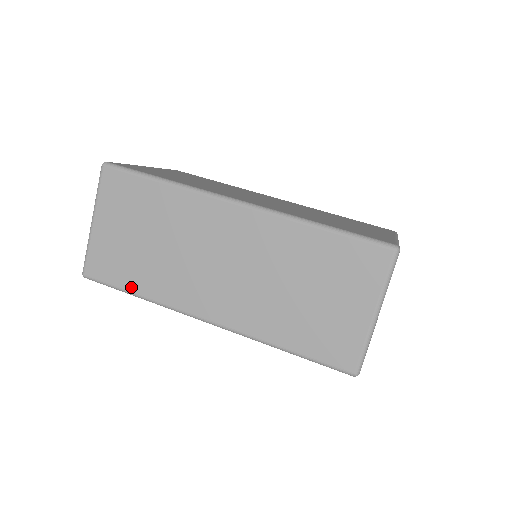
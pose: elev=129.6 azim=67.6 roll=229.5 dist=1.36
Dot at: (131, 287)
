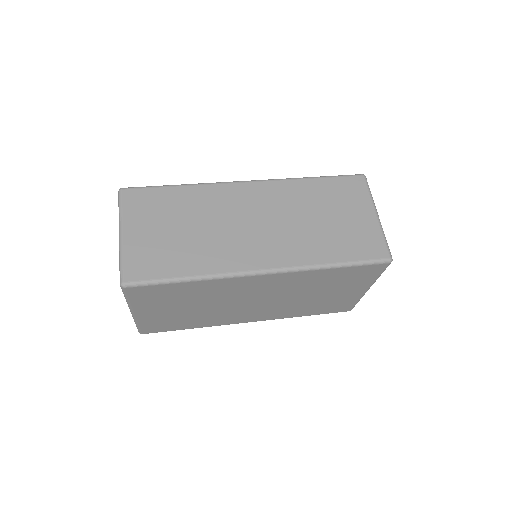
Dot at: (180, 273)
